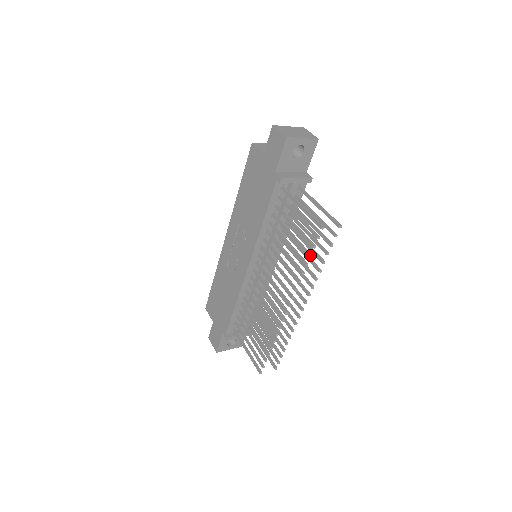
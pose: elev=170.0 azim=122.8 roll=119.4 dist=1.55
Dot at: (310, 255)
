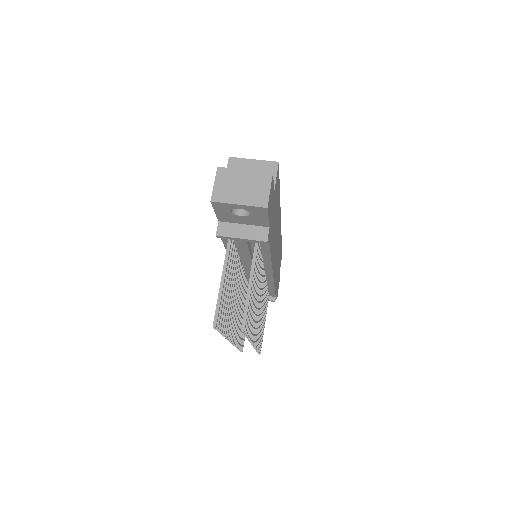
Dot at: occluded
